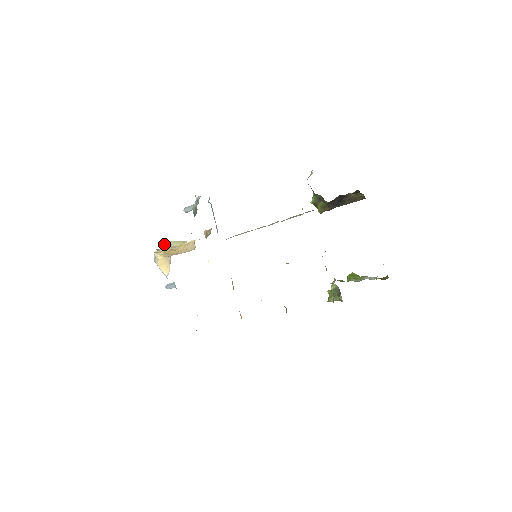
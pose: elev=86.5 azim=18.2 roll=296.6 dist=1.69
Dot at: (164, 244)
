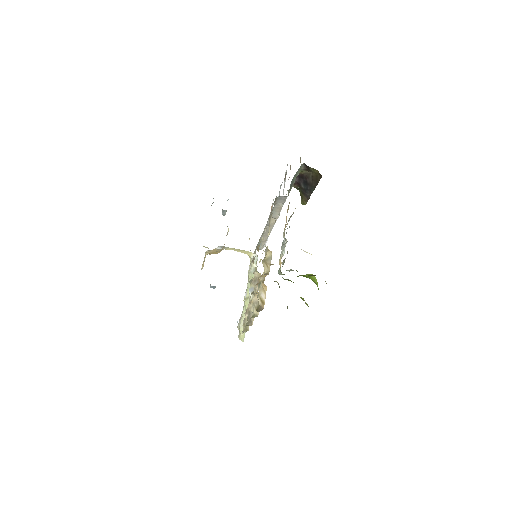
Dot at: (219, 247)
